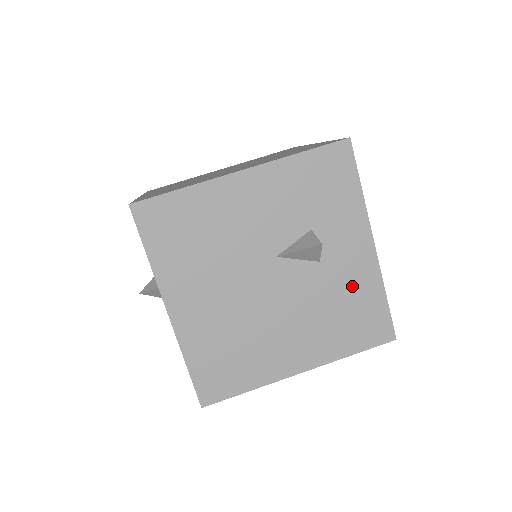
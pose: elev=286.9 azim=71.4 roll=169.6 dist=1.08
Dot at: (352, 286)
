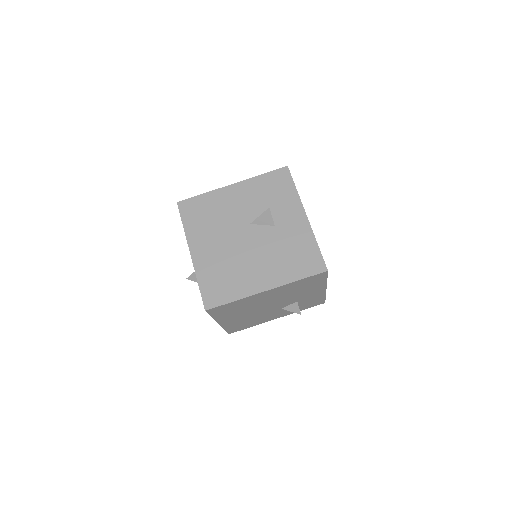
Dot at: (295, 239)
